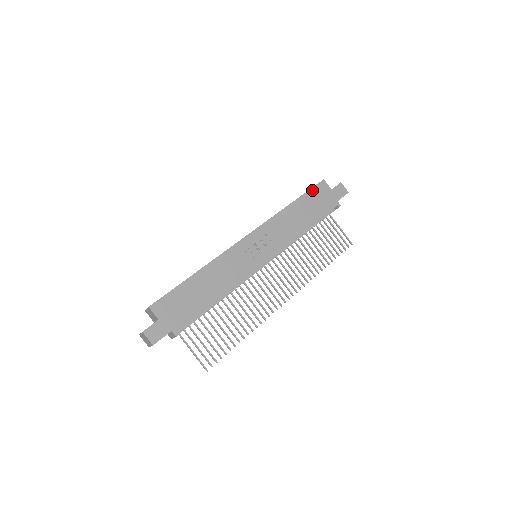
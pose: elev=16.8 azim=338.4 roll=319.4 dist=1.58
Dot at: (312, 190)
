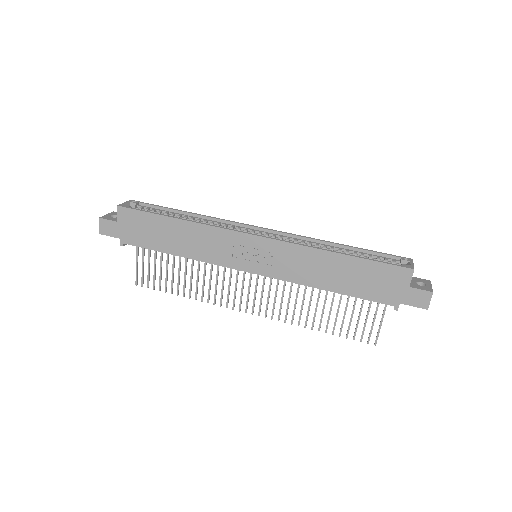
Dot at: (383, 265)
